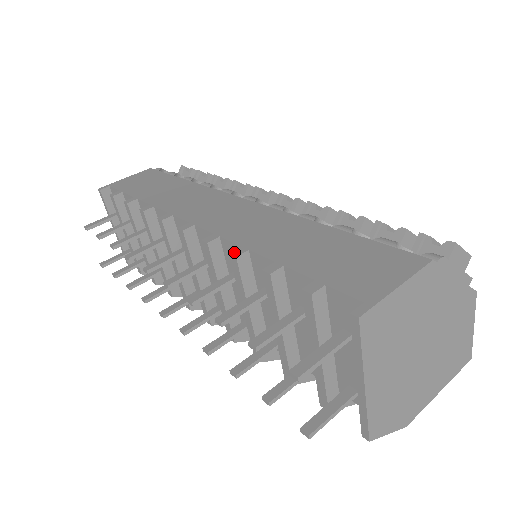
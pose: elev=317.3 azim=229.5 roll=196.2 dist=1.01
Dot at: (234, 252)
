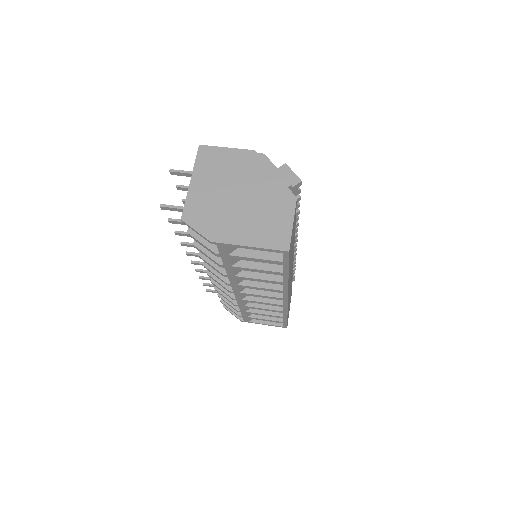
Dot at: occluded
